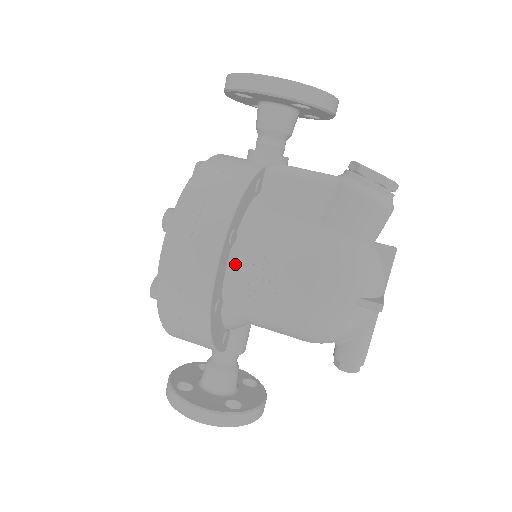
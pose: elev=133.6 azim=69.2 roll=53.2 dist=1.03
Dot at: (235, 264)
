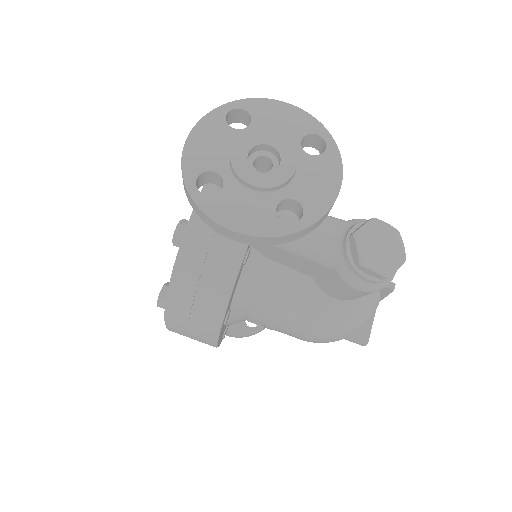
Dot at: (233, 320)
